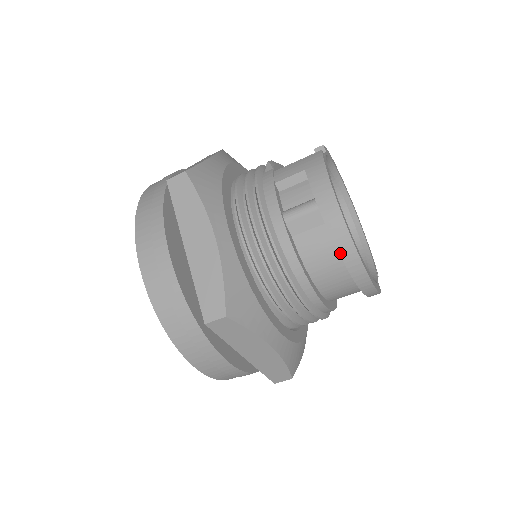
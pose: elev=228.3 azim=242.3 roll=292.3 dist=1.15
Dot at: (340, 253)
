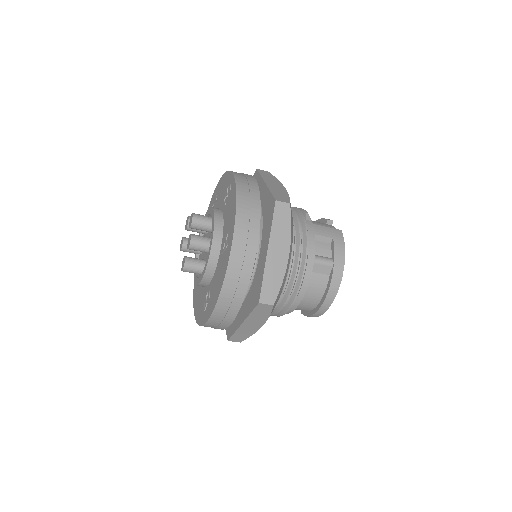
Dot at: (327, 295)
